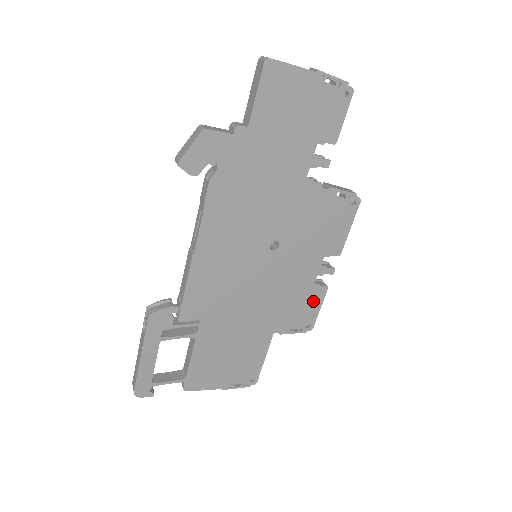
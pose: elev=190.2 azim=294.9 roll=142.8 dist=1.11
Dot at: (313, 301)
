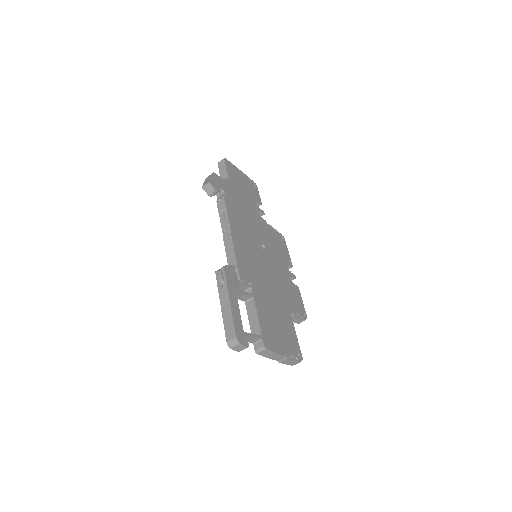
Dot at: (297, 295)
